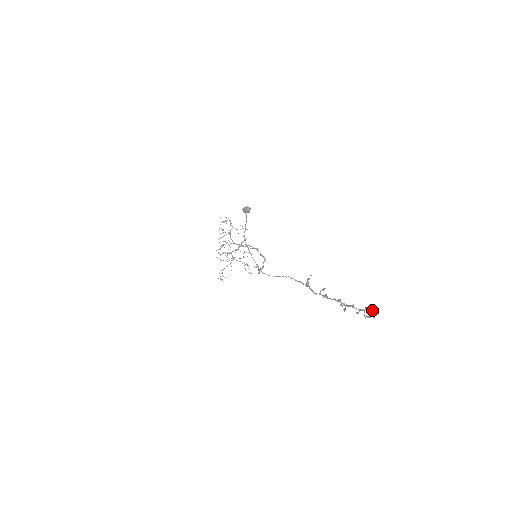
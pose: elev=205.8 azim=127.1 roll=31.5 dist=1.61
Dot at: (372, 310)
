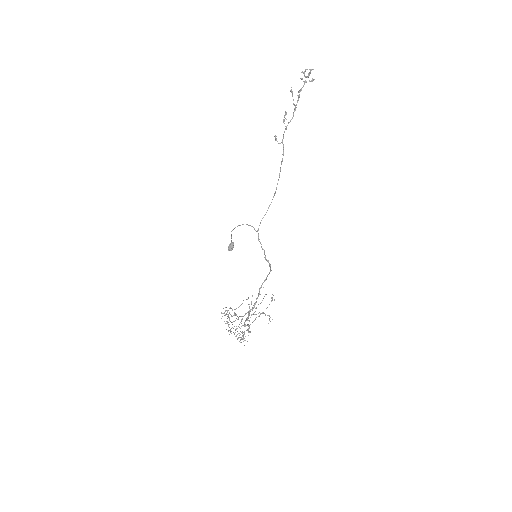
Dot at: (312, 80)
